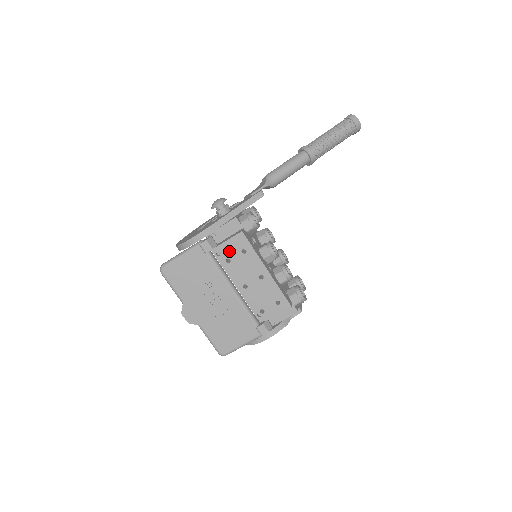
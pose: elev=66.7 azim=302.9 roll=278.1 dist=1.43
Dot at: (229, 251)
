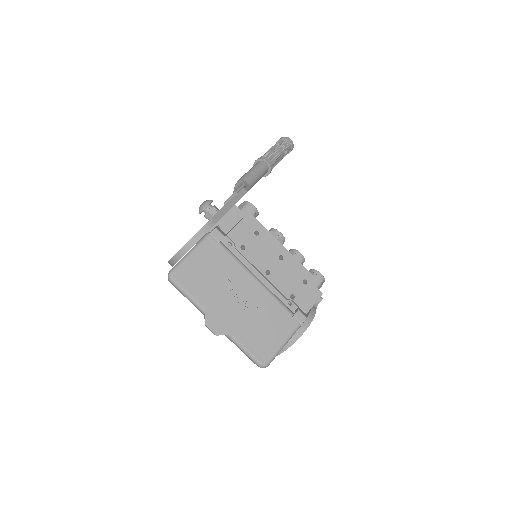
Dot at: (241, 236)
